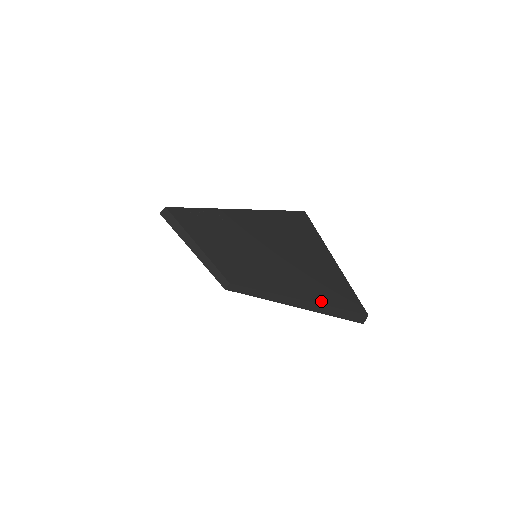
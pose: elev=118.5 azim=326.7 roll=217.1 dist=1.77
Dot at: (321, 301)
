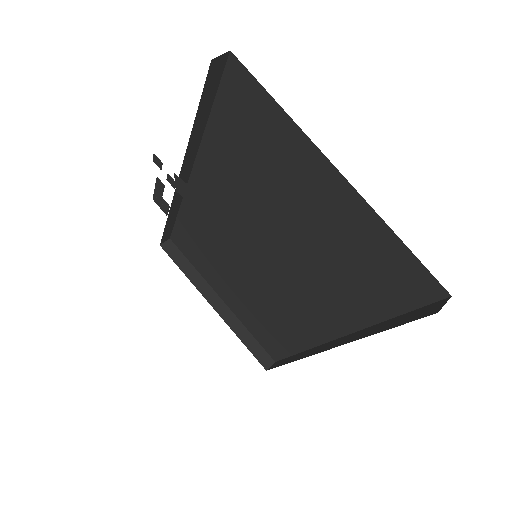
Dot at: (369, 314)
